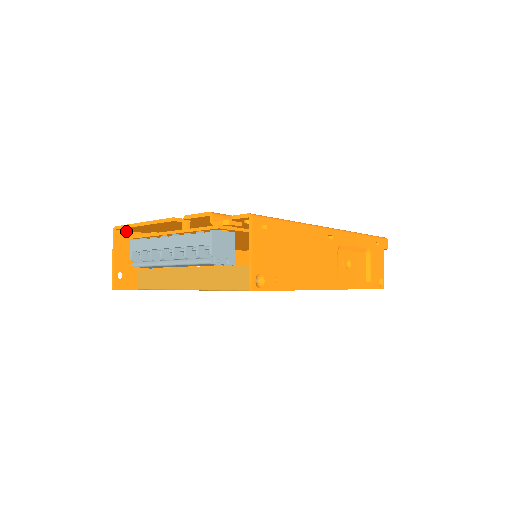
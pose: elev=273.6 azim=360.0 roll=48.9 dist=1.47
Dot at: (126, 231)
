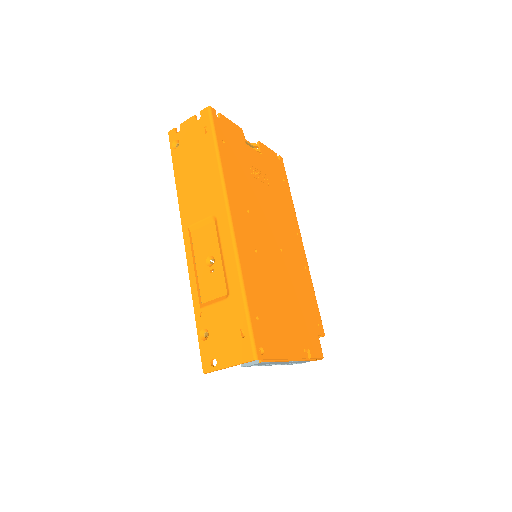
Dot at: (253, 346)
